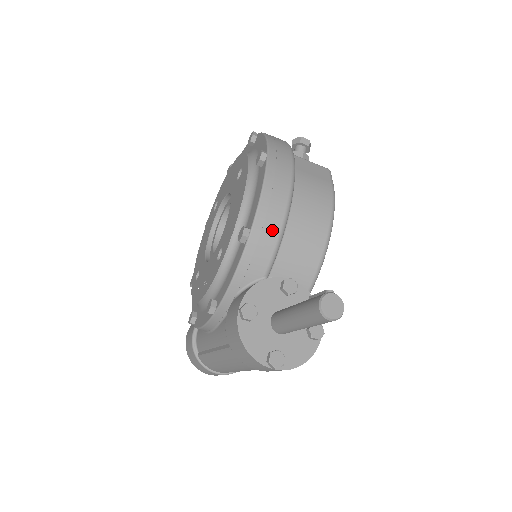
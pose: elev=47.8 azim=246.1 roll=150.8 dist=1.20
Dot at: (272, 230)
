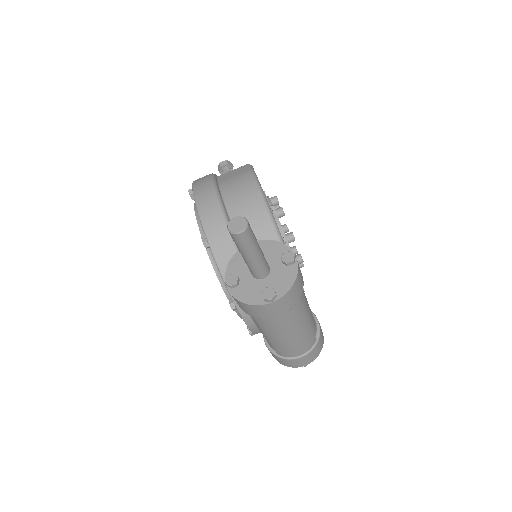
Dot at: (218, 225)
